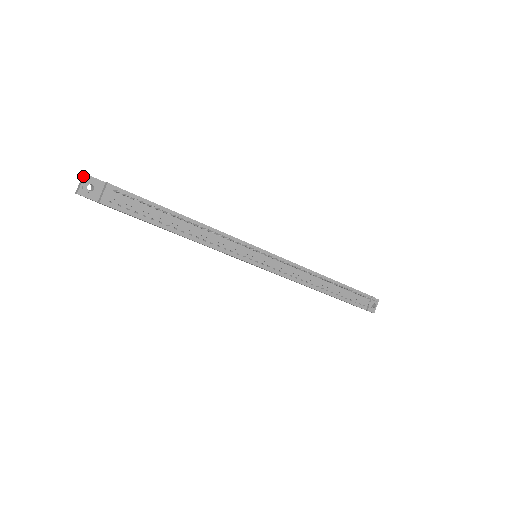
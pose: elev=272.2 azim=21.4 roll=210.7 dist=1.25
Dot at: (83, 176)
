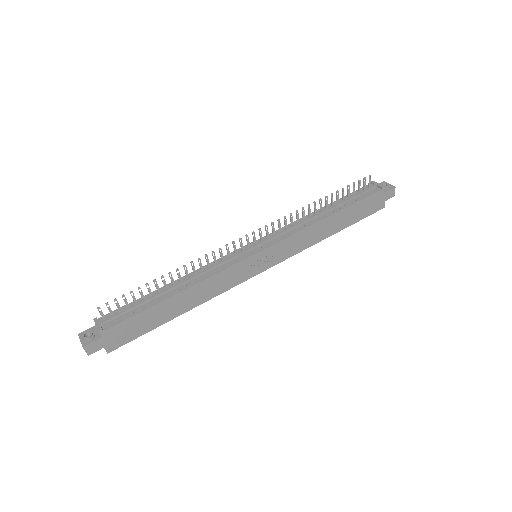
Dot at: occluded
